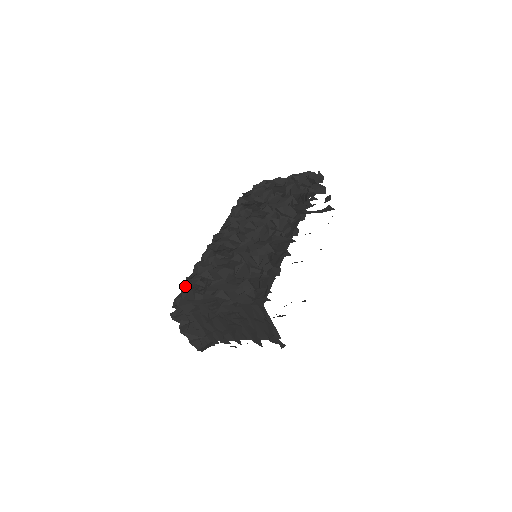
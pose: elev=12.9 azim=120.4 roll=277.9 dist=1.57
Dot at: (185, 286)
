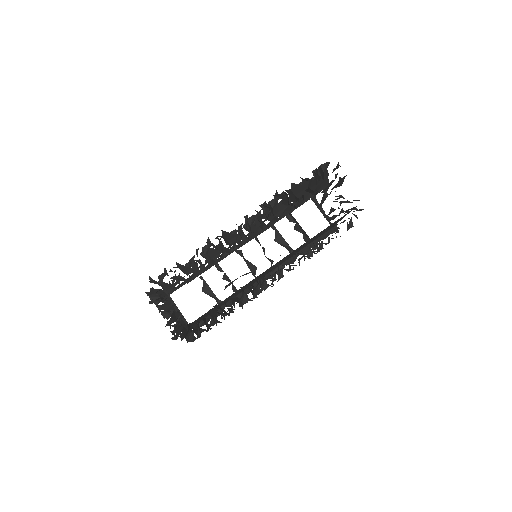
Dot at: occluded
